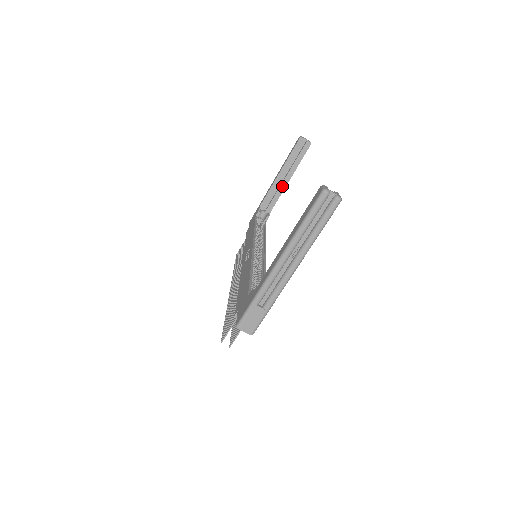
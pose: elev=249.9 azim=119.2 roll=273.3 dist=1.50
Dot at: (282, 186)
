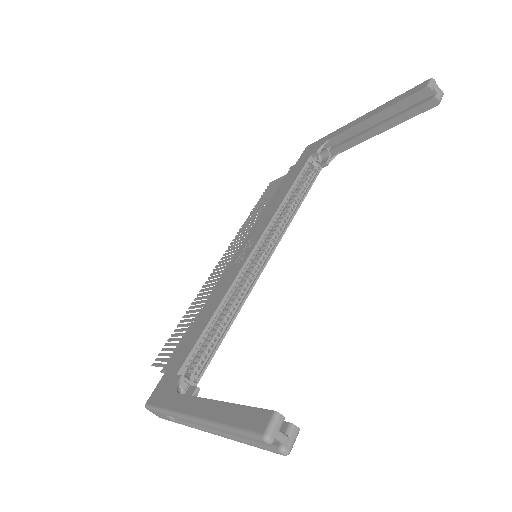
Dot at: (366, 135)
